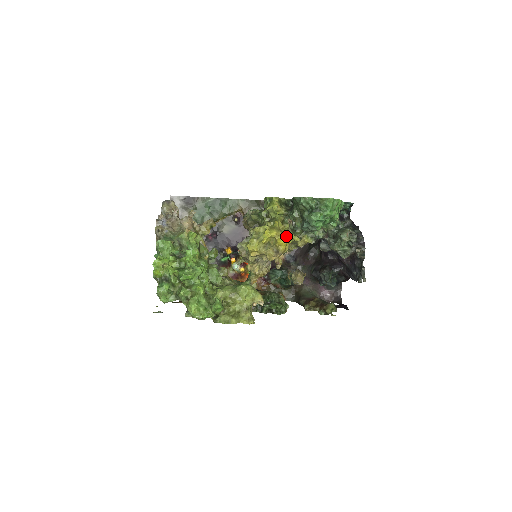
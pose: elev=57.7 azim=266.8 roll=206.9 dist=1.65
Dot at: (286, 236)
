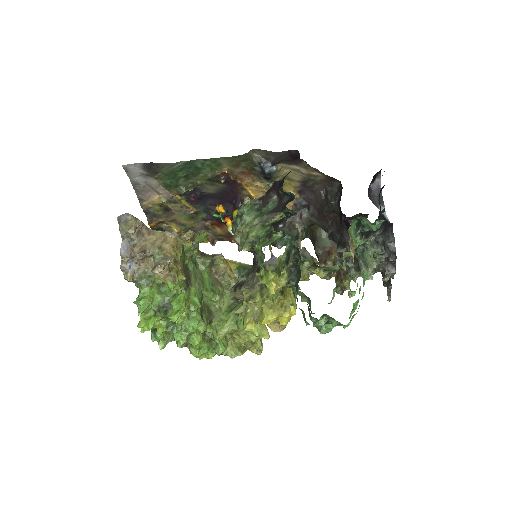
Dot at: (289, 315)
